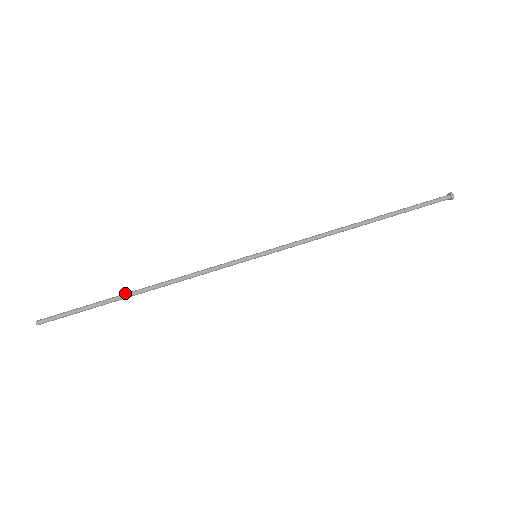
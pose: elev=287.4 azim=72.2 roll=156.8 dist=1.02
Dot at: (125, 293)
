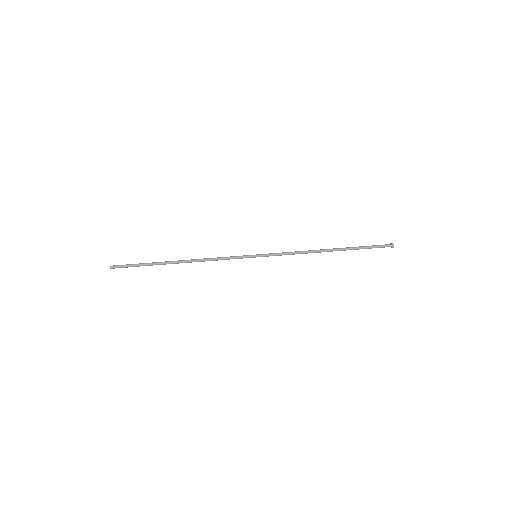
Dot at: (168, 261)
